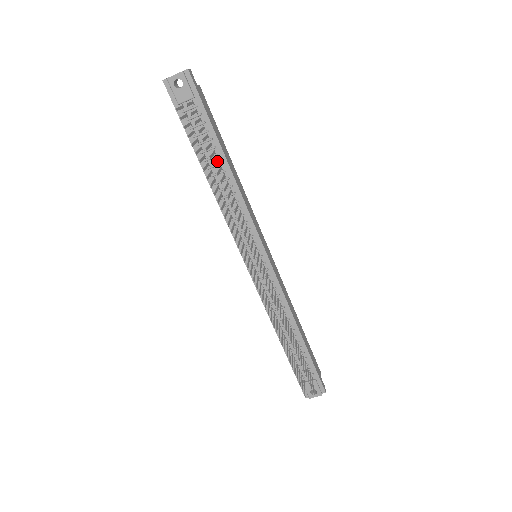
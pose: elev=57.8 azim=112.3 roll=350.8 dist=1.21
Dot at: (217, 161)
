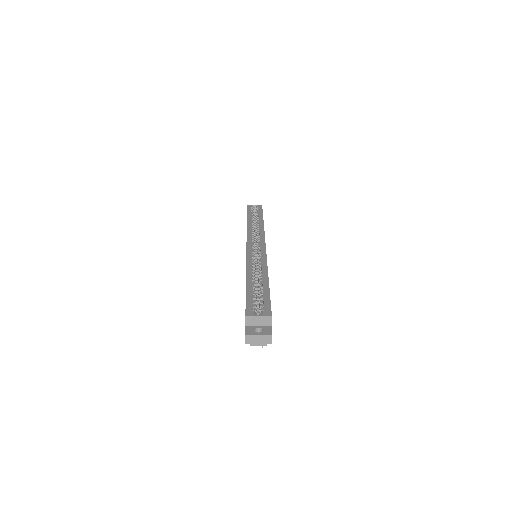
Dot at: occluded
